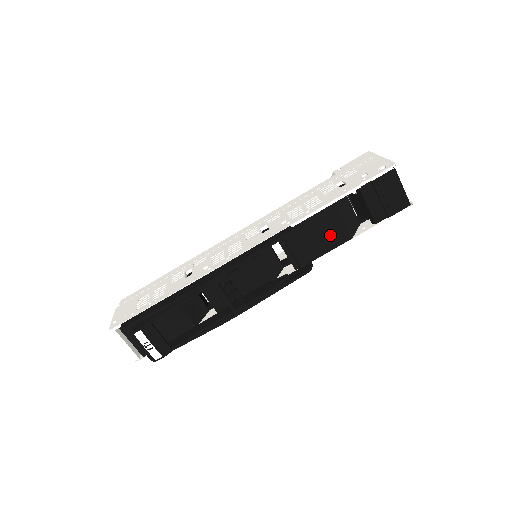
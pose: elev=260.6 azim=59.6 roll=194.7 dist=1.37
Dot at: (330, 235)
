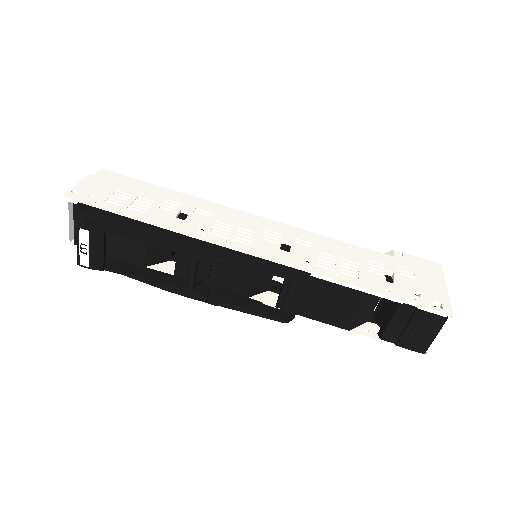
Dot at: (334, 311)
